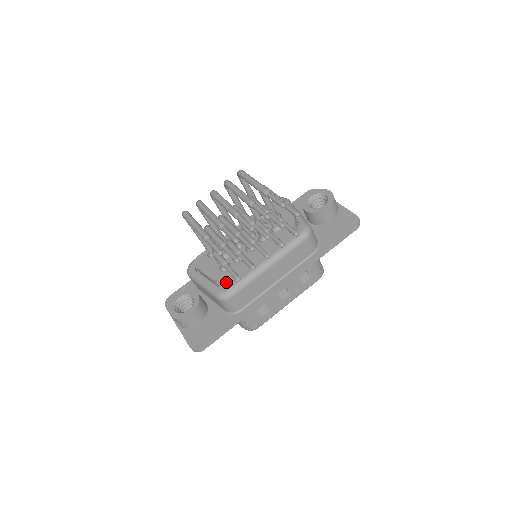
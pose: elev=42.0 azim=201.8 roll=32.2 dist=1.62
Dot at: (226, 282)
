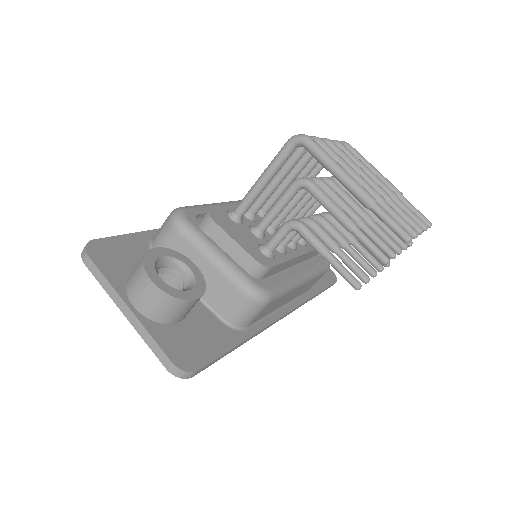
Dot at: (264, 275)
